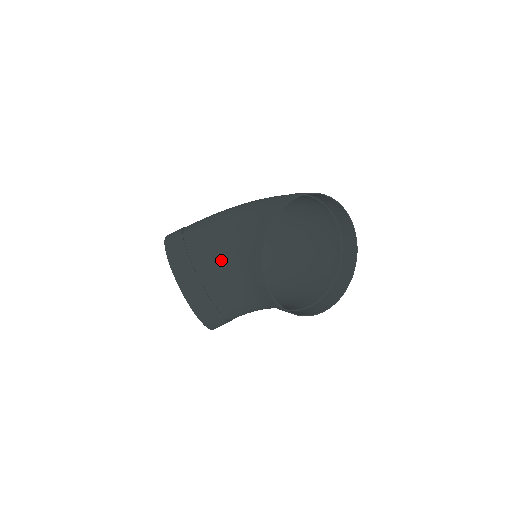
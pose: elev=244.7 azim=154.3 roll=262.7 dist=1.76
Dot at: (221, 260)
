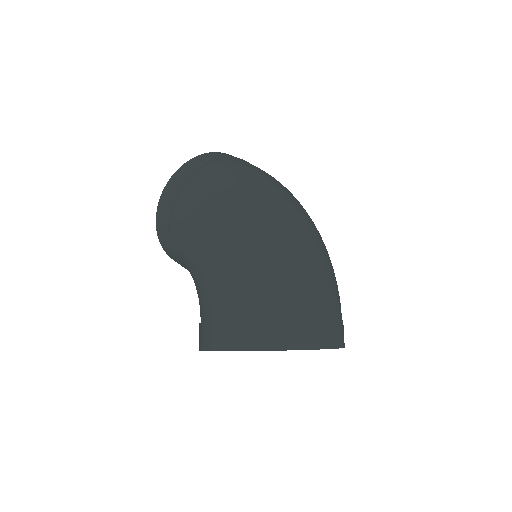
Dot at: occluded
